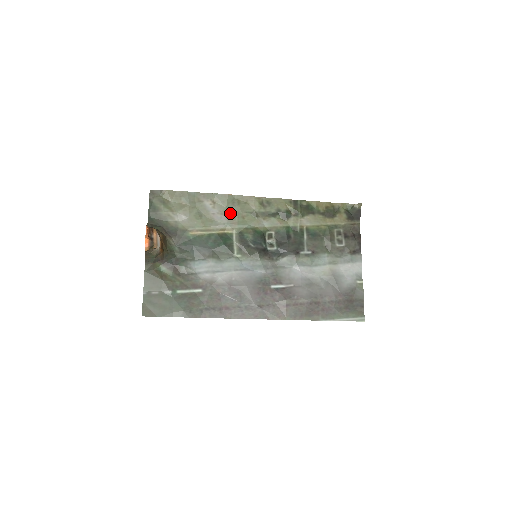
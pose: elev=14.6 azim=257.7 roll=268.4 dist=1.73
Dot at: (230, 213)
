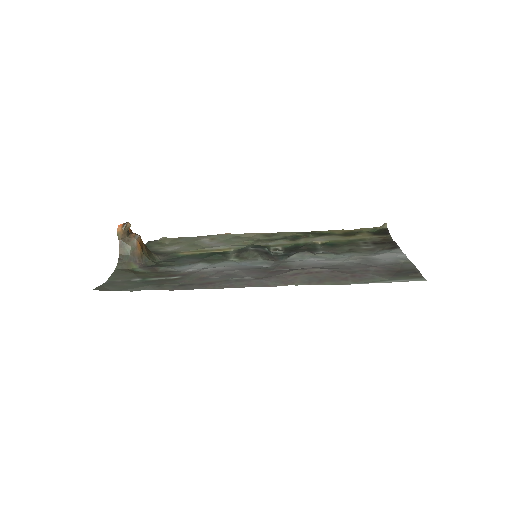
Dot at: (229, 242)
